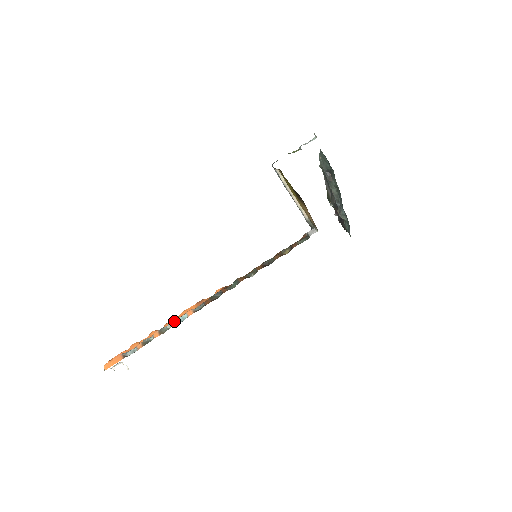
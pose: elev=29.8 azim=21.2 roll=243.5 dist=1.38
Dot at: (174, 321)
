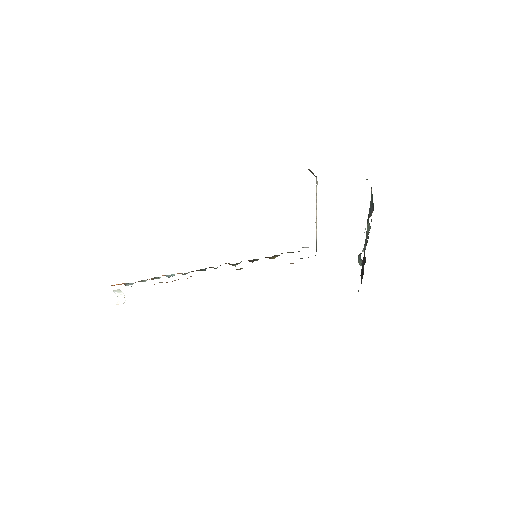
Dot at: (166, 275)
